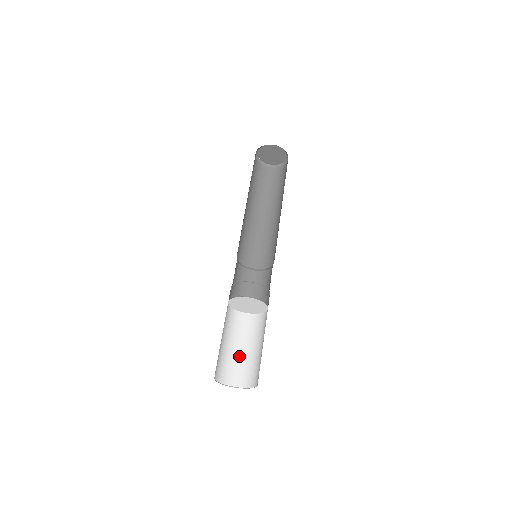
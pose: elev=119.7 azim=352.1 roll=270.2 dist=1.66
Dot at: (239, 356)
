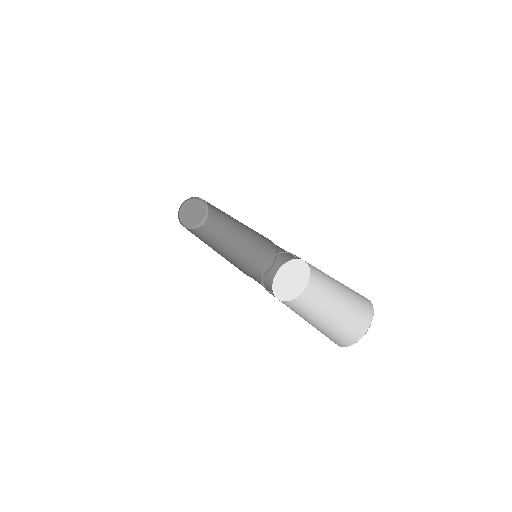
Dot at: (333, 321)
